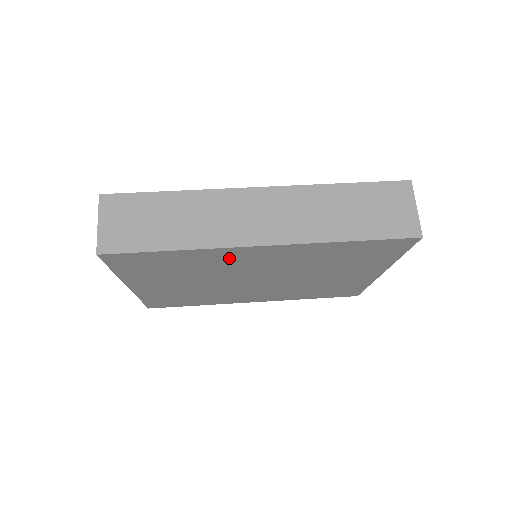
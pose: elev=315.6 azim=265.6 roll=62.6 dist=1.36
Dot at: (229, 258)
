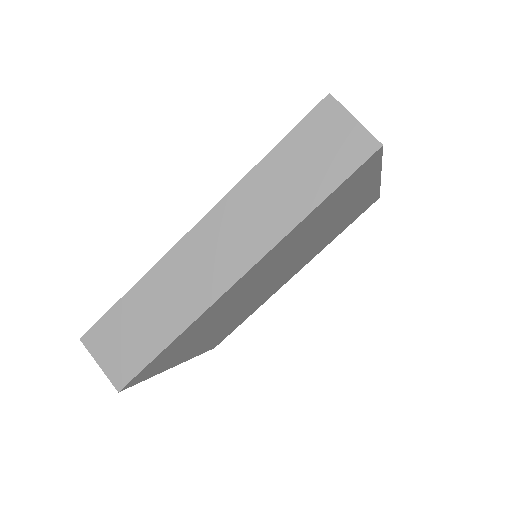
Dot at: (226, 300)
